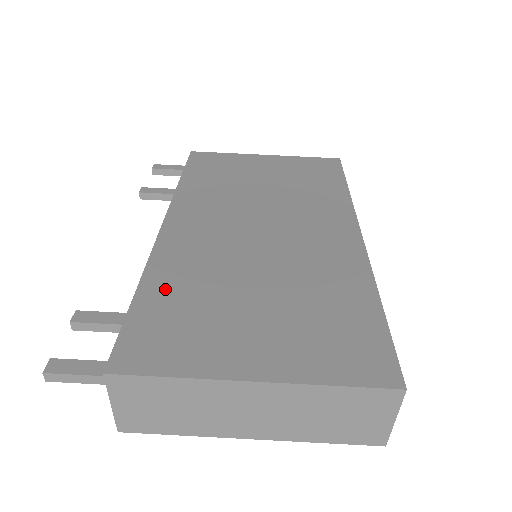
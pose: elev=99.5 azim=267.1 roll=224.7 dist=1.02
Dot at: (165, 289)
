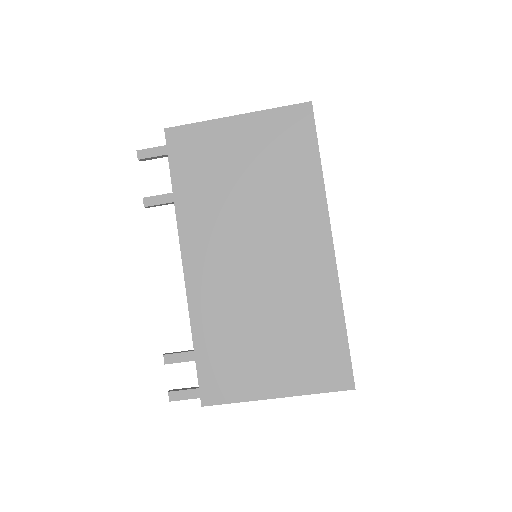
Dot at: (209, 337)
